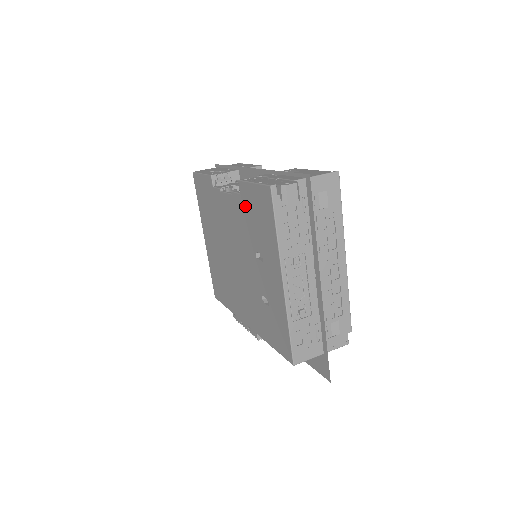
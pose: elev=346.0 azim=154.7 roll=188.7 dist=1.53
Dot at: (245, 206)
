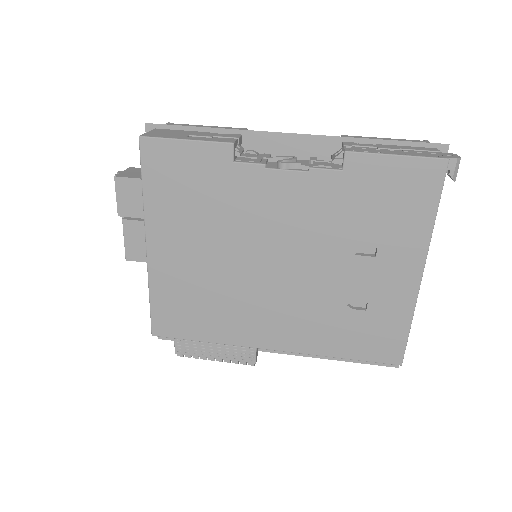
Dot at: (354, 187)
